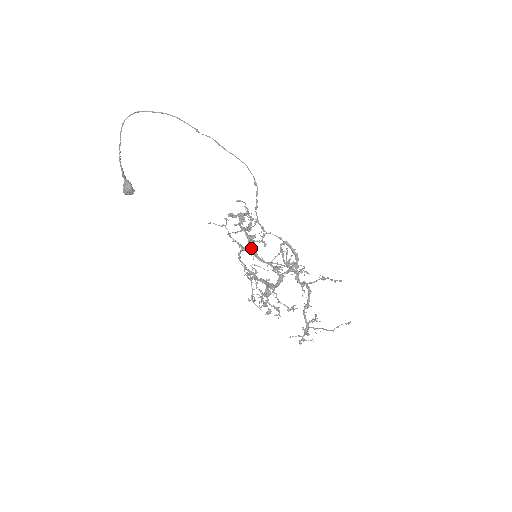
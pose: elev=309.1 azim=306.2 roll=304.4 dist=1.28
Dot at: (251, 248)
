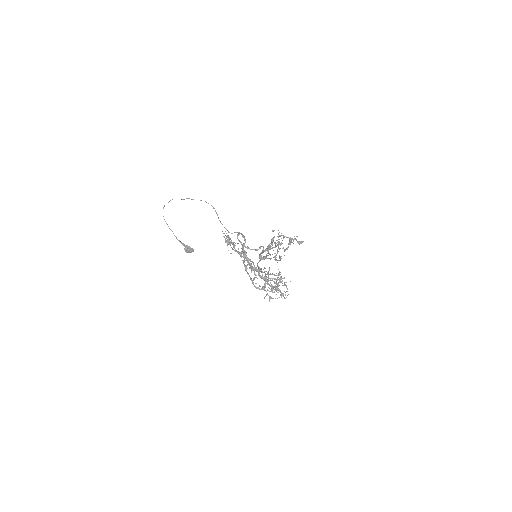
Dot at: occluded
